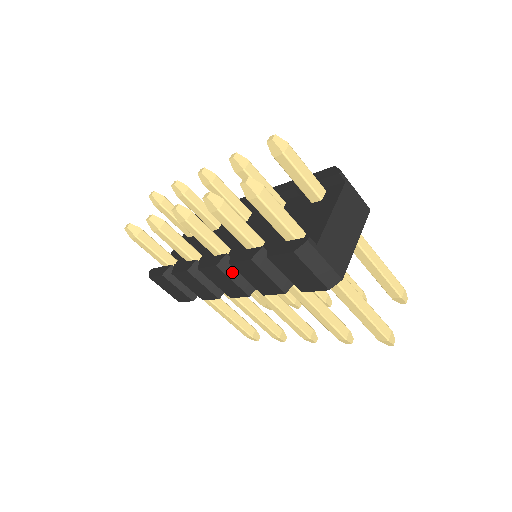
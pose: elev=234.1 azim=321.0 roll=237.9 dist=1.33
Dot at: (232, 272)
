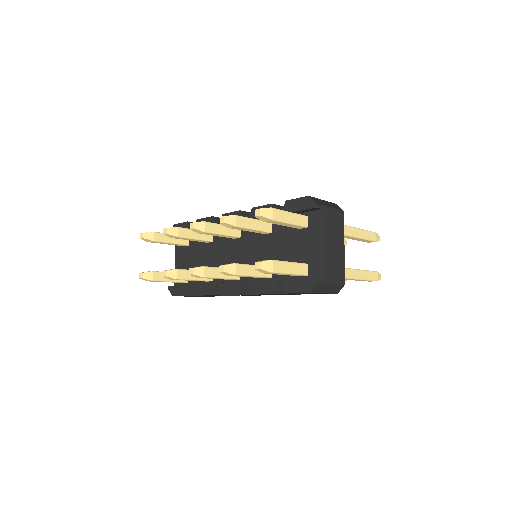
Dot at: occluded
